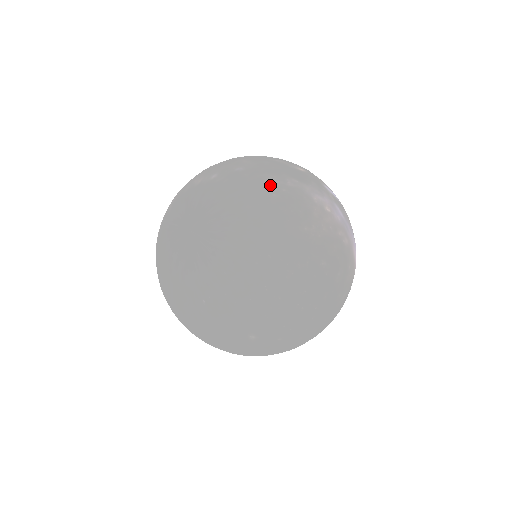
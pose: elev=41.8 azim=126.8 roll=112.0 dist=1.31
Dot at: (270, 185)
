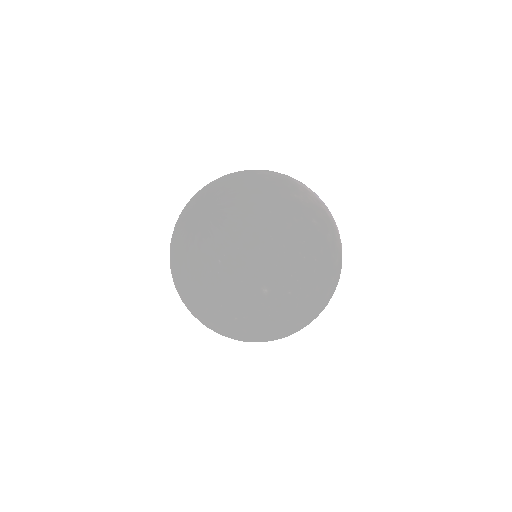
Dot at: (262, 174)
